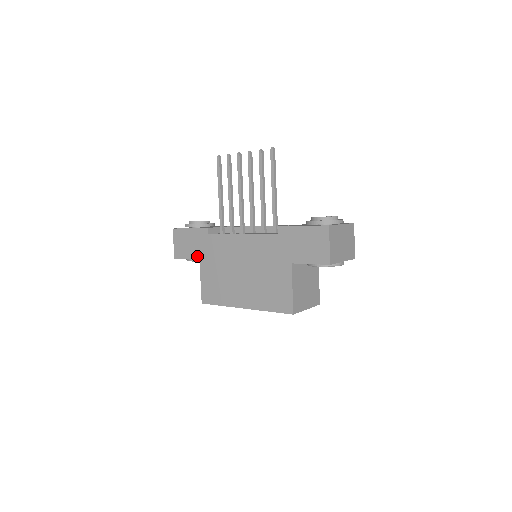
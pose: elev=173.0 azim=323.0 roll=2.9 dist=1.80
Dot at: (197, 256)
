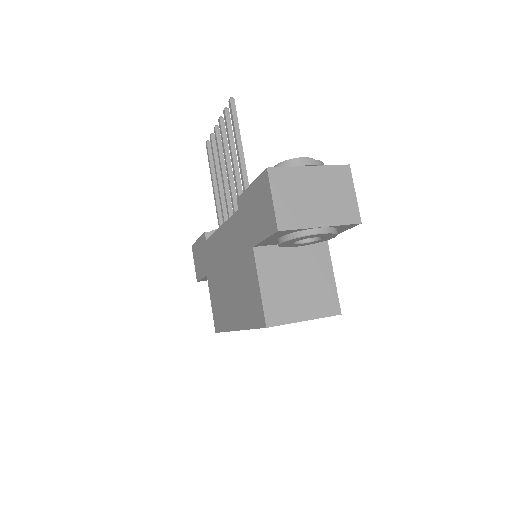
Dot at: (205, 271)
